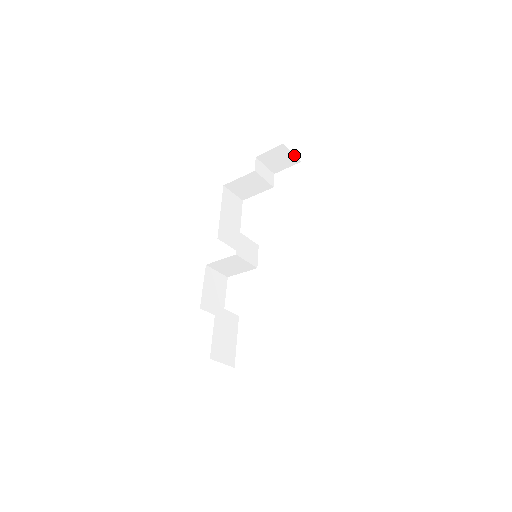
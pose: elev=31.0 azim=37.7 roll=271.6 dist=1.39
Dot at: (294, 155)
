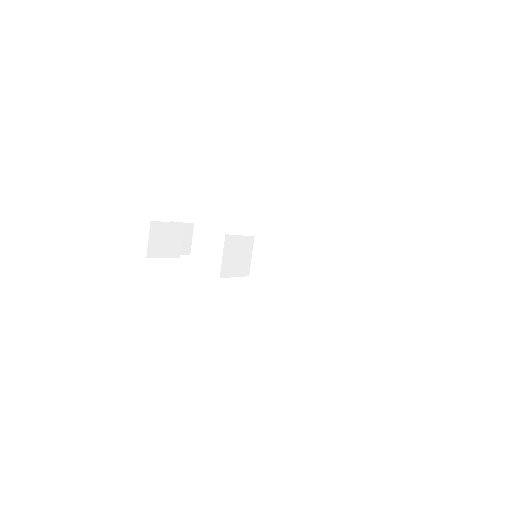
Dot at: (191, 243)
